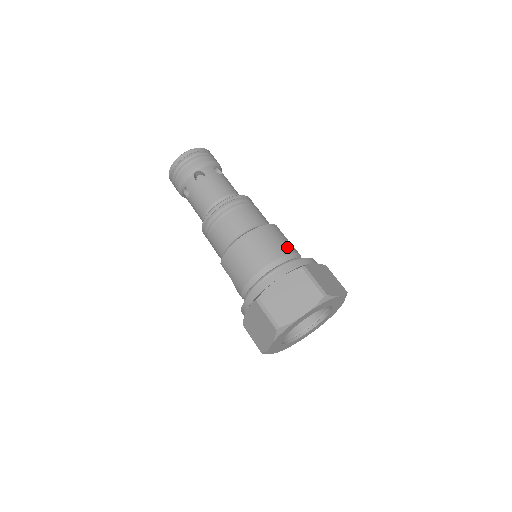
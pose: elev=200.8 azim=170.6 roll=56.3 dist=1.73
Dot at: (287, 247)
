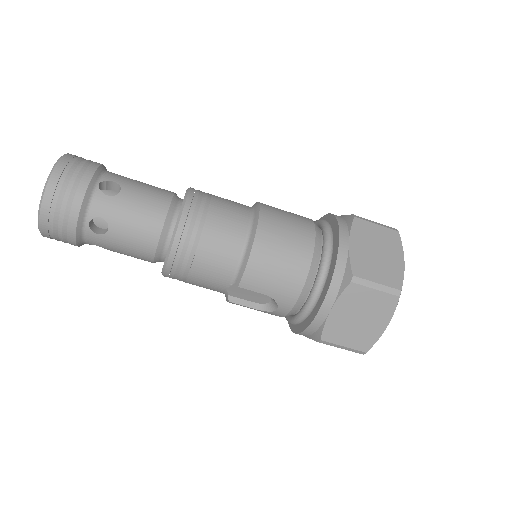
Dot at: (299, 215)
